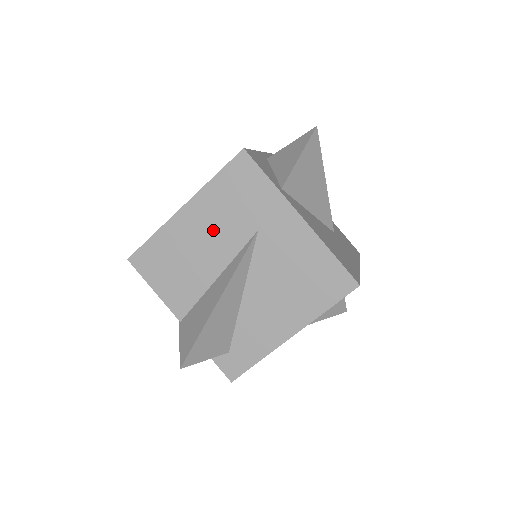
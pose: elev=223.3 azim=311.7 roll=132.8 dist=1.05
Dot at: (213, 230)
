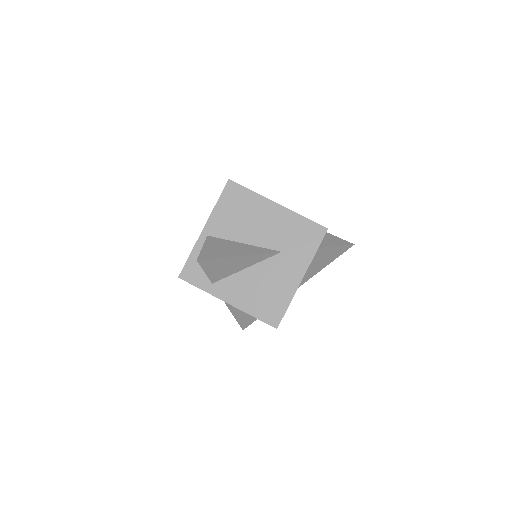
Dot at: occluded
